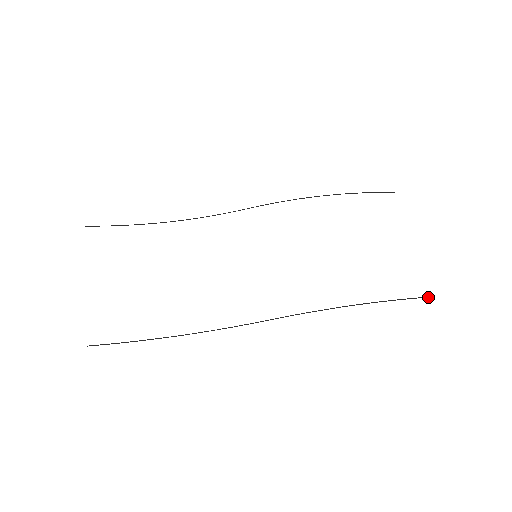
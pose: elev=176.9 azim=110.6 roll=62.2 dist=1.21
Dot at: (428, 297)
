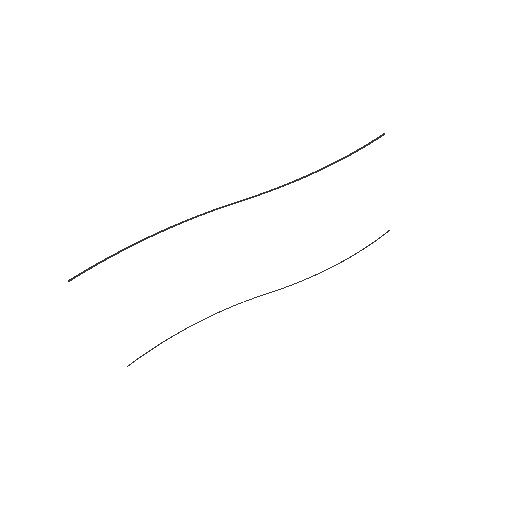
Dot at: occluded
